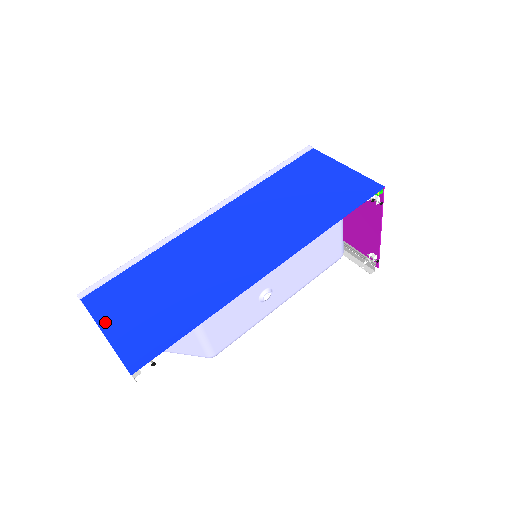
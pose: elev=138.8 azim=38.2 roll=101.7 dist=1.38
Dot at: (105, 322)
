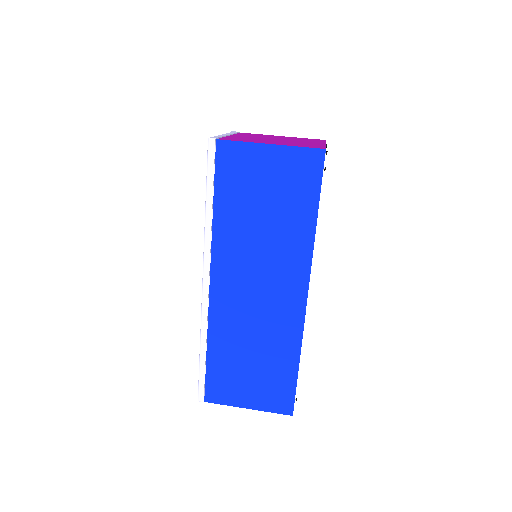
Dot at: (240, 403)
